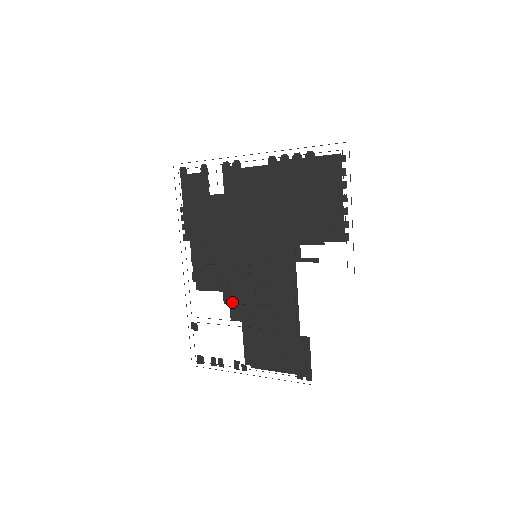
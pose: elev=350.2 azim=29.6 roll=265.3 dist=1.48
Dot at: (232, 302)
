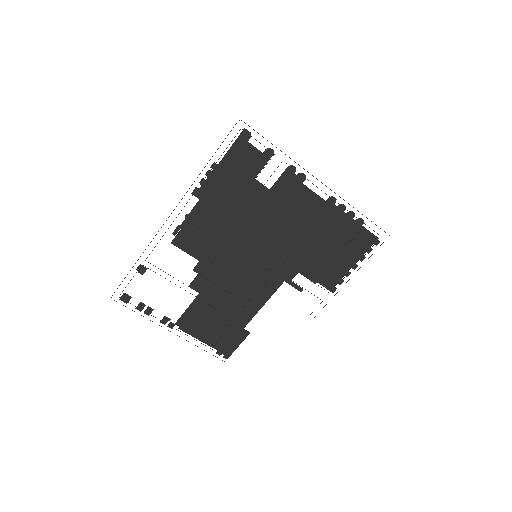
Dot at: (202, 274)
